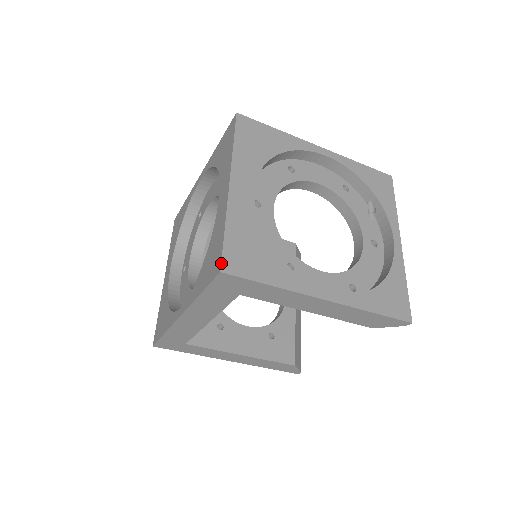
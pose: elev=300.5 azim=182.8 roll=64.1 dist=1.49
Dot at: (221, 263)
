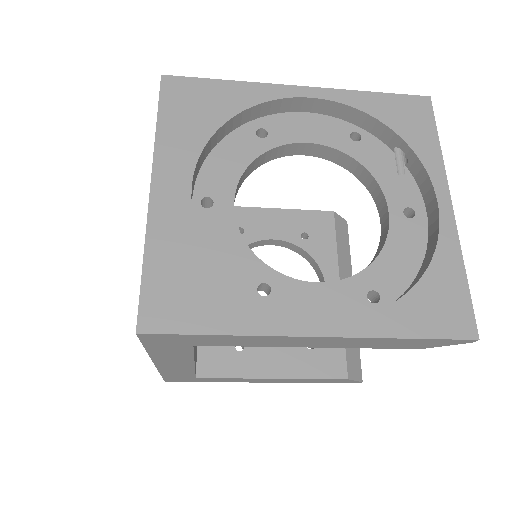
Dot at: (137, 319)
